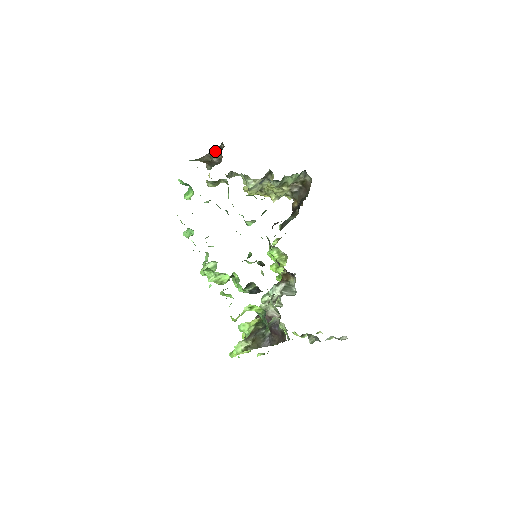
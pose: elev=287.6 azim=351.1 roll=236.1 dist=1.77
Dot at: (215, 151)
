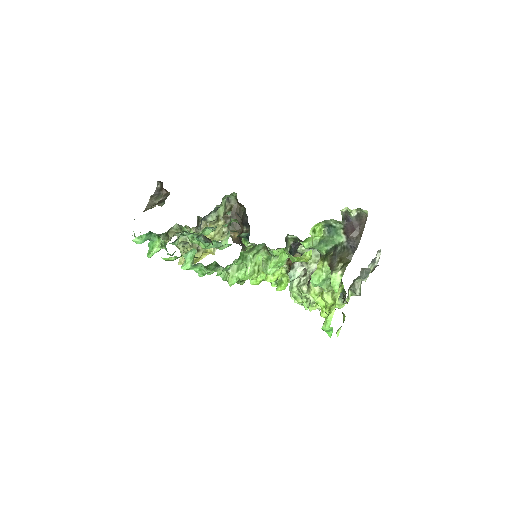
Dot at: (154, 196)
